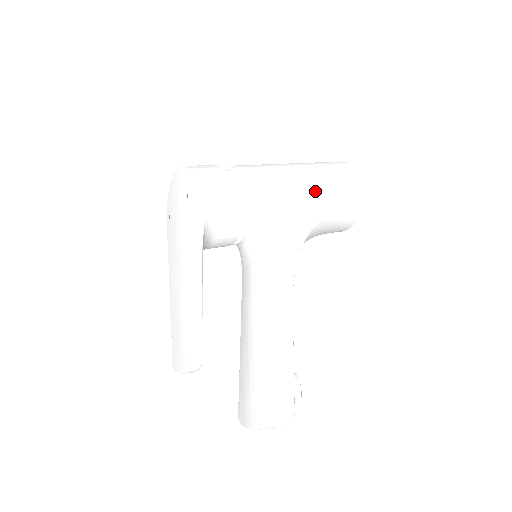
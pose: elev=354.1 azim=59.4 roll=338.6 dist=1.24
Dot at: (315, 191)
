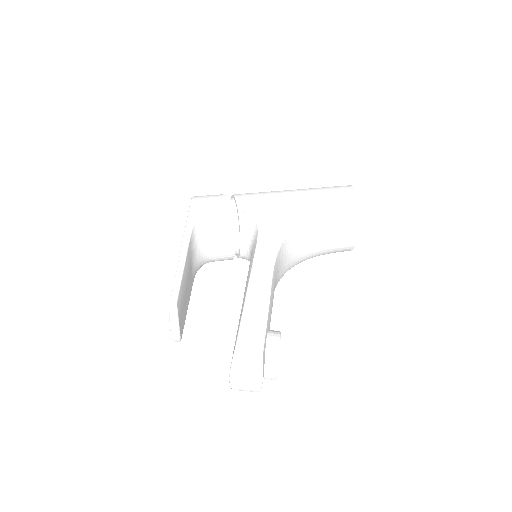
Dot at: (303, 199)
